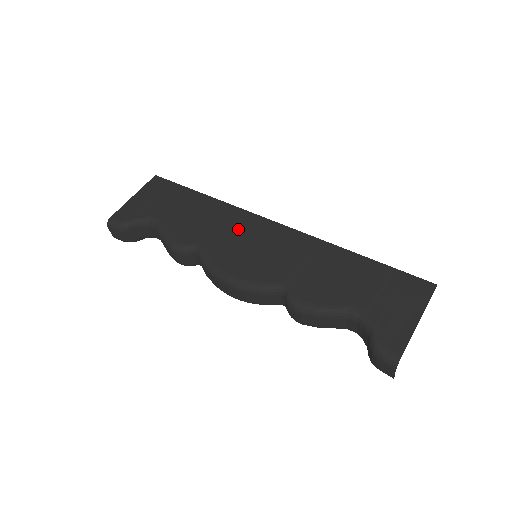
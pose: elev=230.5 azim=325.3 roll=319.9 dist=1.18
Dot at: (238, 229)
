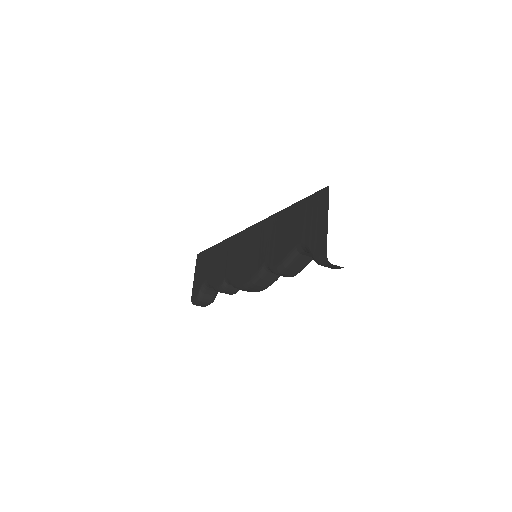
Dot at: (236, 250)
